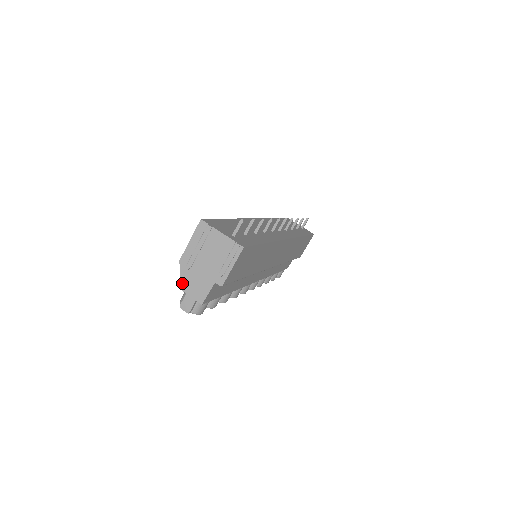
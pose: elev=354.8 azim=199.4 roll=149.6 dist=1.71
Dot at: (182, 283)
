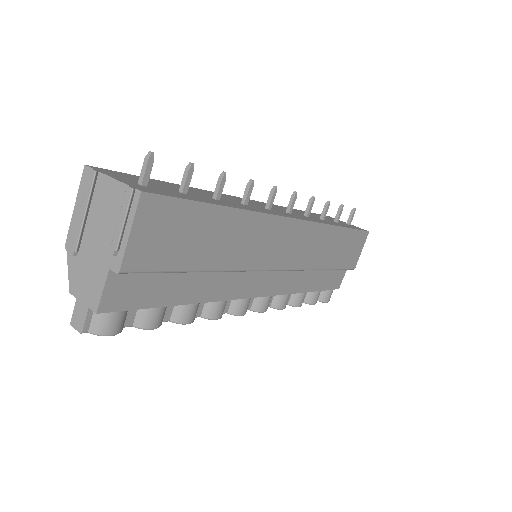
Dot at: (70, 281)
